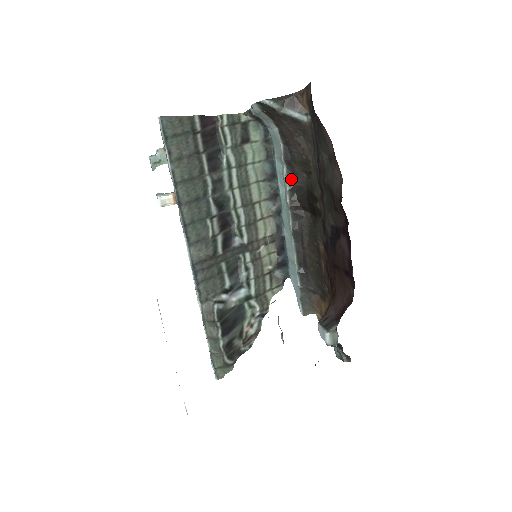
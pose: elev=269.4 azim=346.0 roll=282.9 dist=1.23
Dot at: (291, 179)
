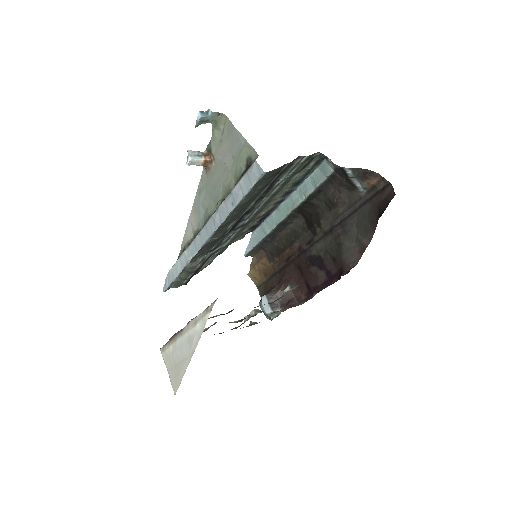
Dot at: (311, 197)
